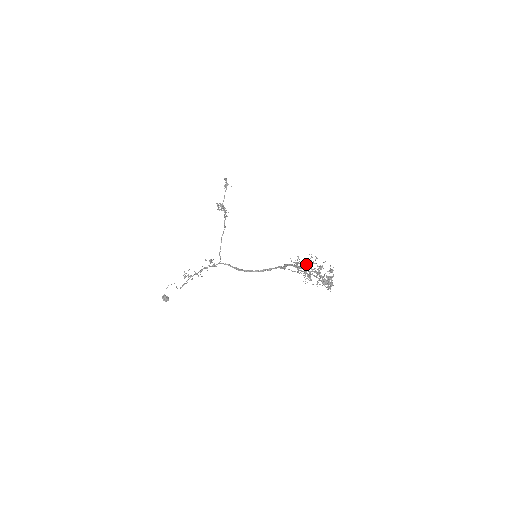
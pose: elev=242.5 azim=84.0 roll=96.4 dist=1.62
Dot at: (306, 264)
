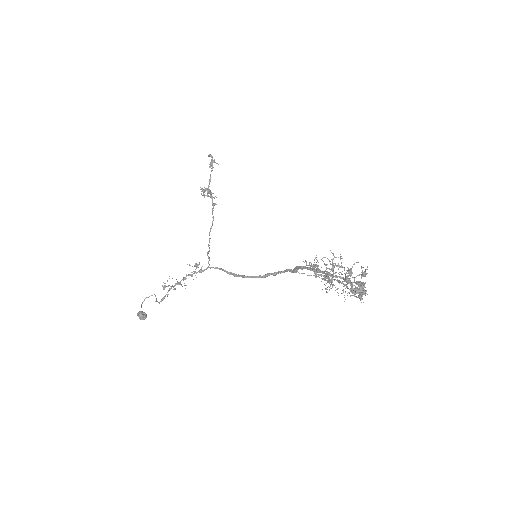
Dot at: (326, 265)
